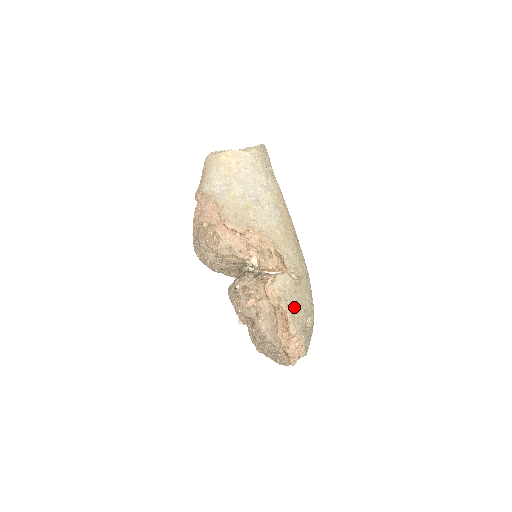
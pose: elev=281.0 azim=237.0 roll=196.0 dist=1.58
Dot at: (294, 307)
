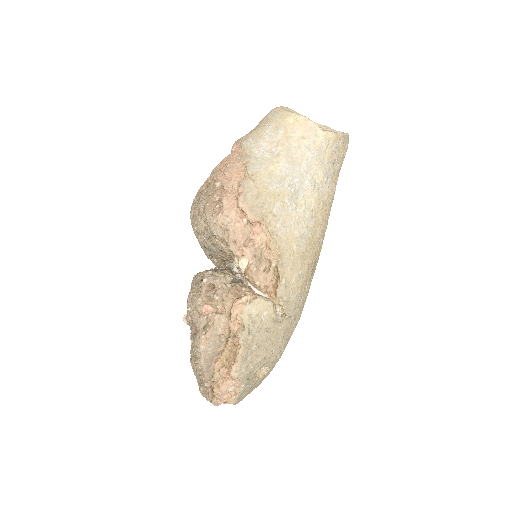
Dot at: (254, 347)
